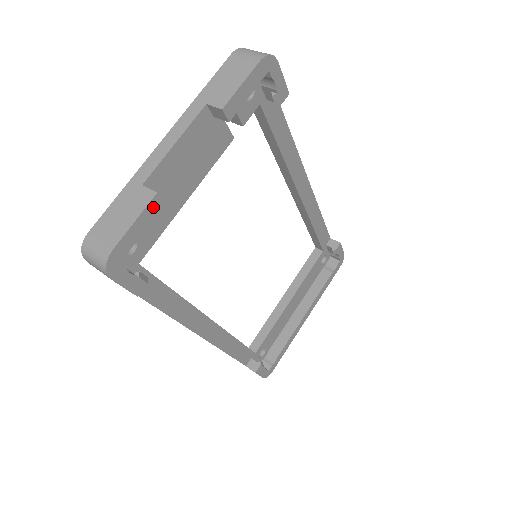
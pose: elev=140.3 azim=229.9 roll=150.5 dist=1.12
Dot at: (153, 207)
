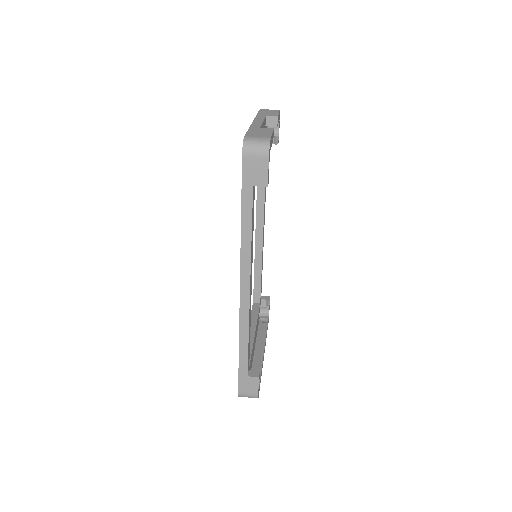
Dot at: (273, 135)
